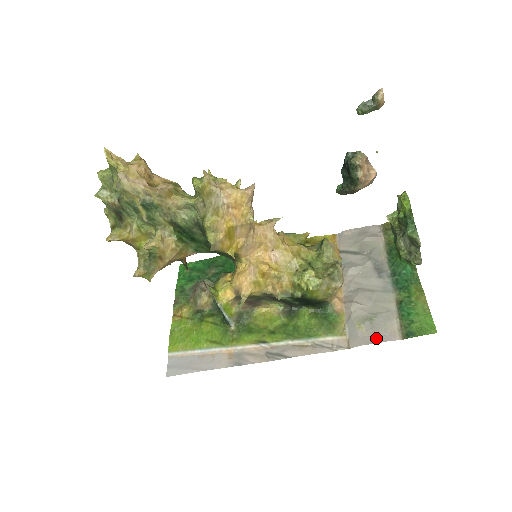
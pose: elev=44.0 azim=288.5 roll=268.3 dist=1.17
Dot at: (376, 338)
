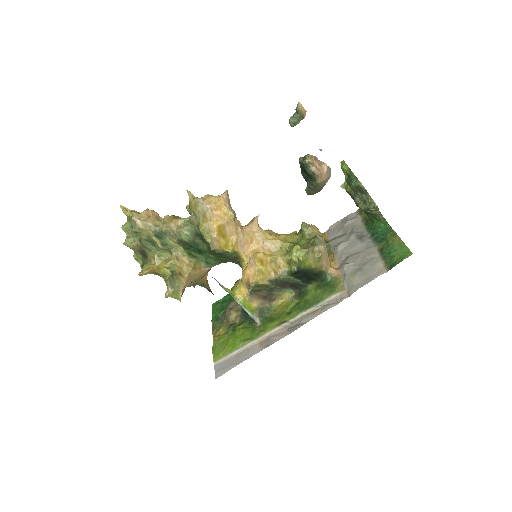
Dot at: (368, 279)
